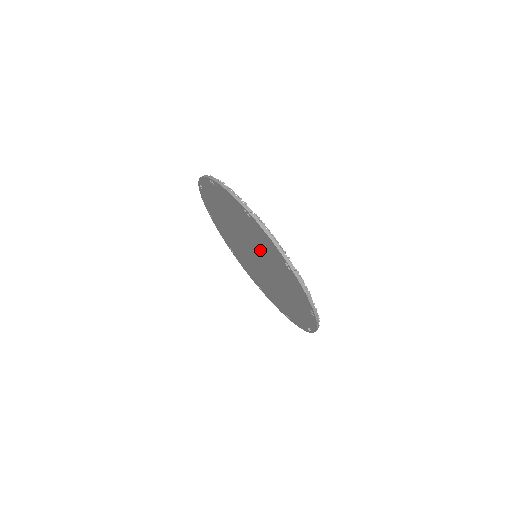
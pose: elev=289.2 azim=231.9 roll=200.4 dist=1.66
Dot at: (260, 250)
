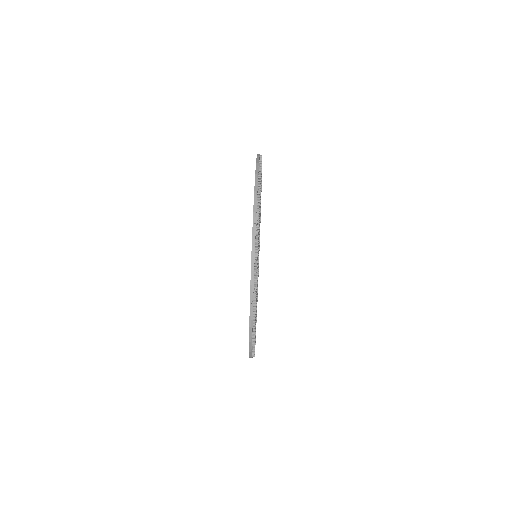
Dot at: occluded
